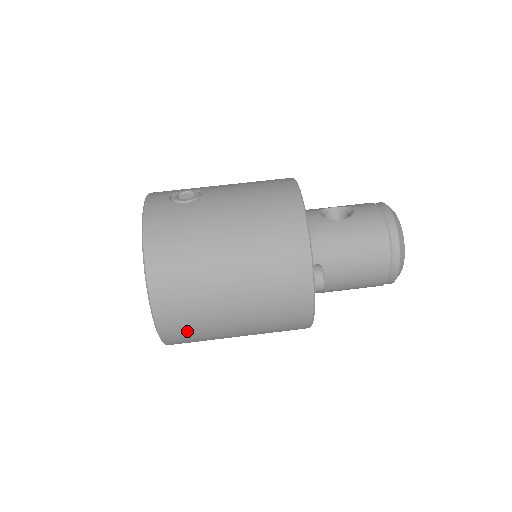
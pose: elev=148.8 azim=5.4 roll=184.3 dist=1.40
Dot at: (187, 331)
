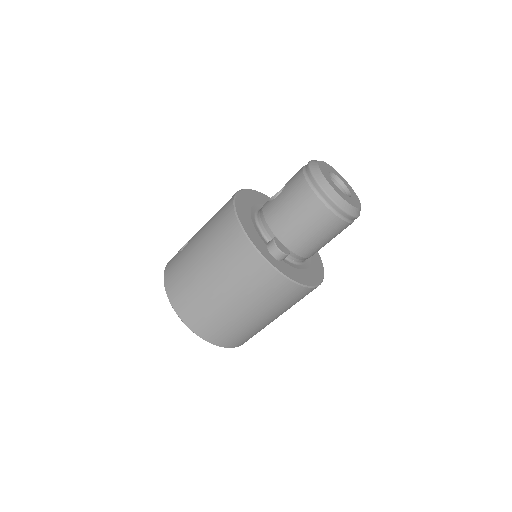
Dot at: (220, 331)
